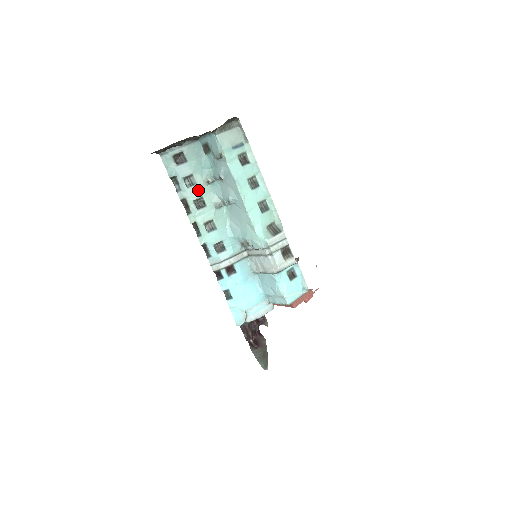
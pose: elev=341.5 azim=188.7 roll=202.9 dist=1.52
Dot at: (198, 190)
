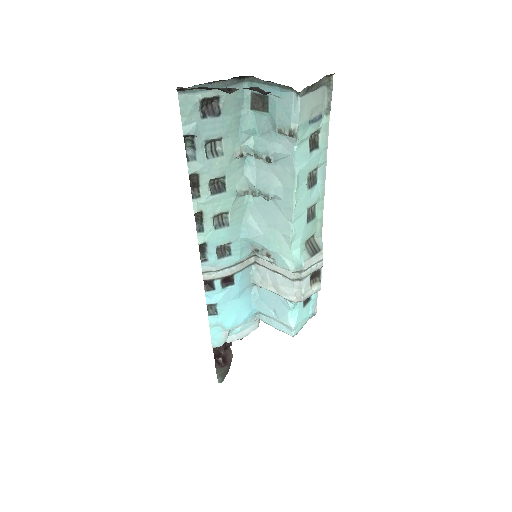
Dot at: (222, 165)
